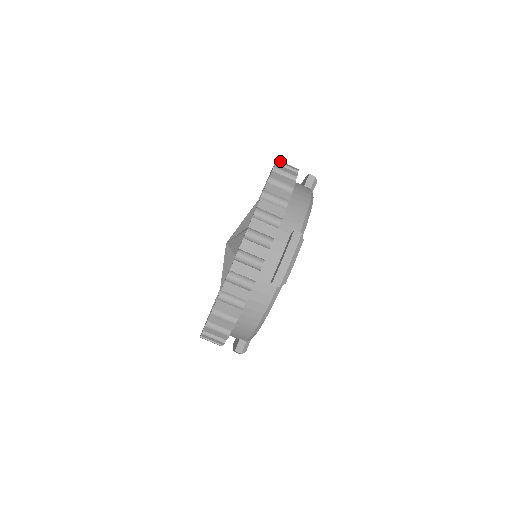
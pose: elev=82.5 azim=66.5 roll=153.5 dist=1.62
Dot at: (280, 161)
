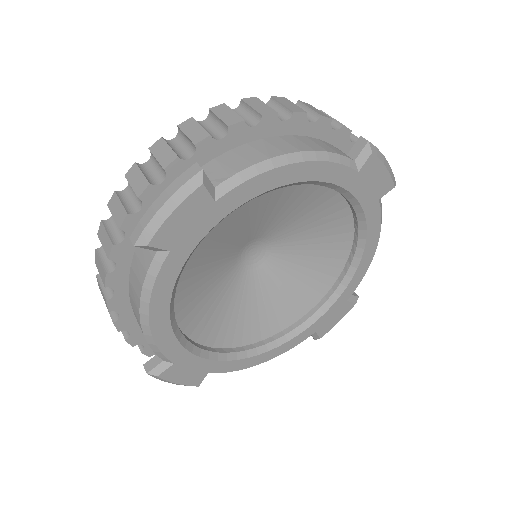
Dot at: occluded
